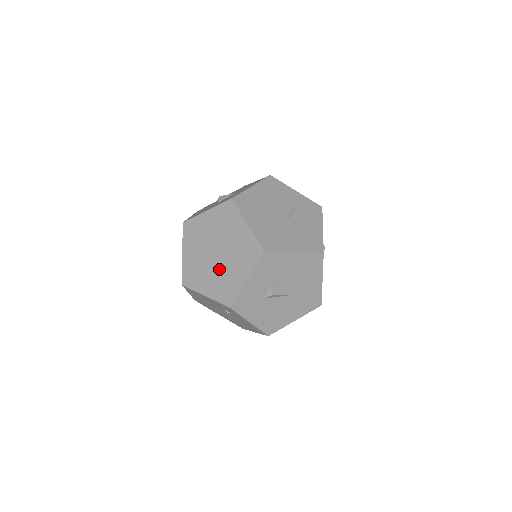
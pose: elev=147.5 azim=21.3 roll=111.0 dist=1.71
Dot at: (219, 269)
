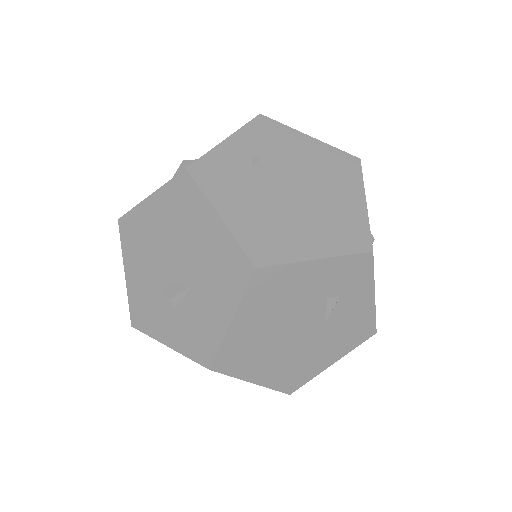
Dot at: (312, 207)
